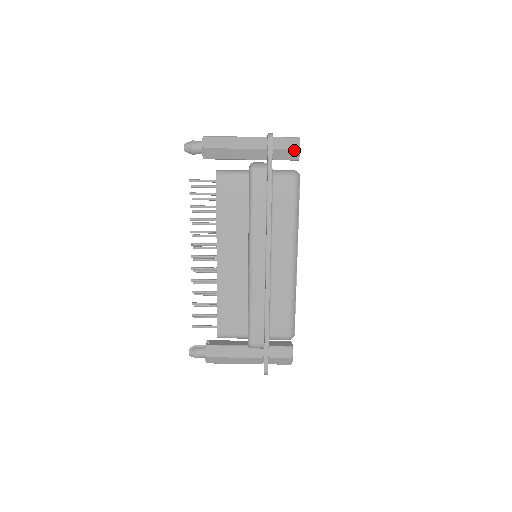
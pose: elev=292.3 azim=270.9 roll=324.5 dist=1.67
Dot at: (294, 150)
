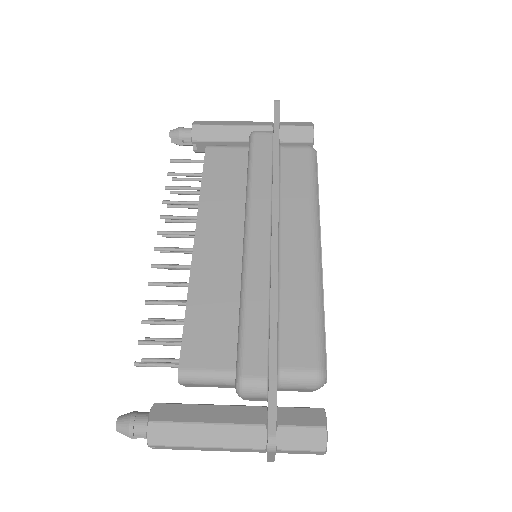
Dot at: (307, 128)
